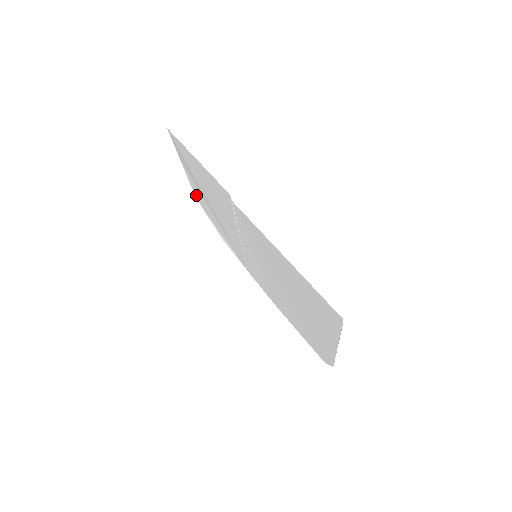
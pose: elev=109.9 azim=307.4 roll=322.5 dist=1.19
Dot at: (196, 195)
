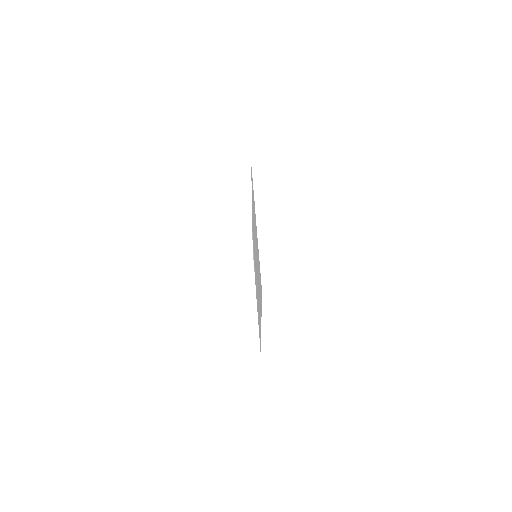
Dot at: occluded
